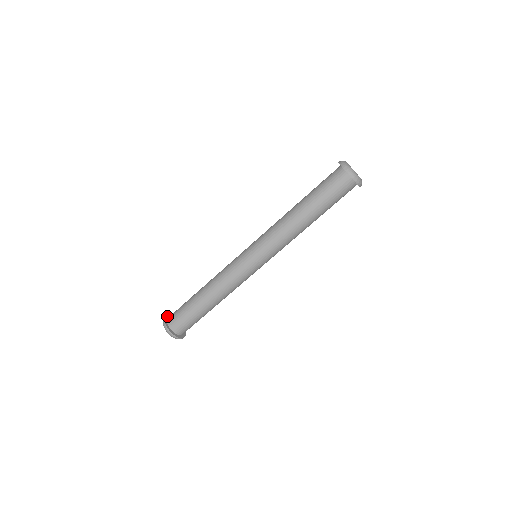
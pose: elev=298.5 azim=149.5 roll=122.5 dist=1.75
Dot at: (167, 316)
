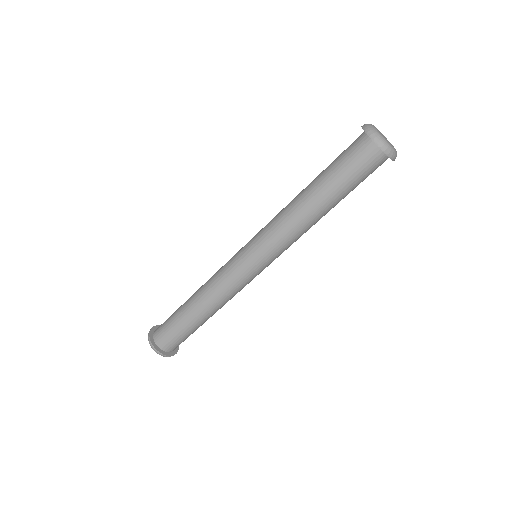
Dot at: (155, 327)
